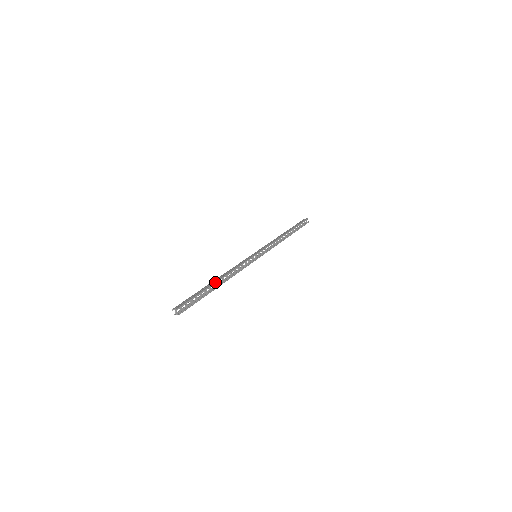
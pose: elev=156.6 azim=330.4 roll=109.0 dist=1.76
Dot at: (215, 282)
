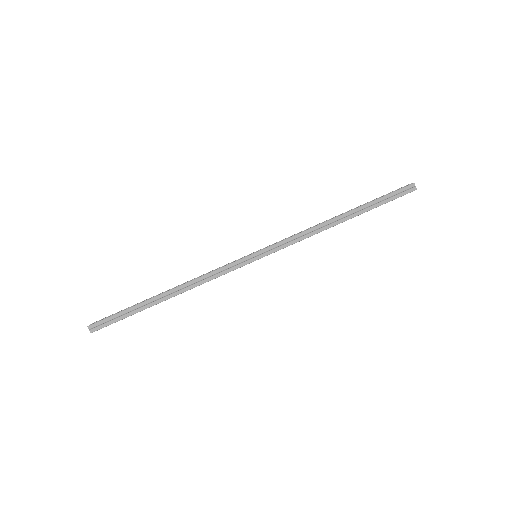
Dot at: occluded
